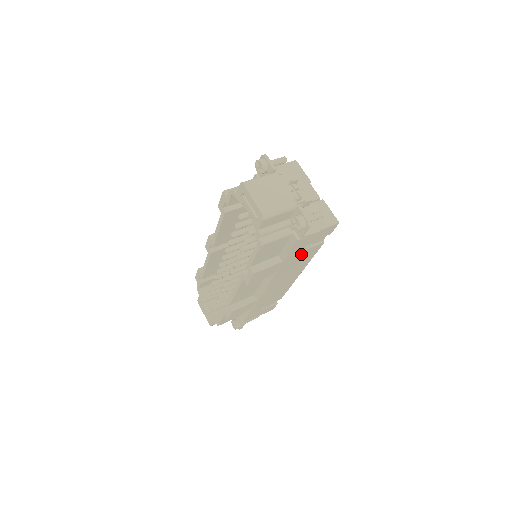
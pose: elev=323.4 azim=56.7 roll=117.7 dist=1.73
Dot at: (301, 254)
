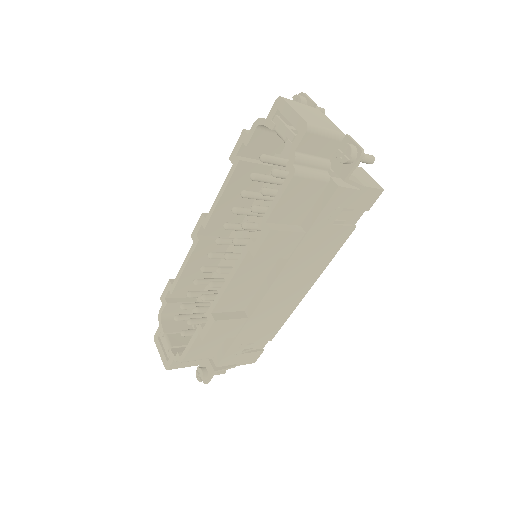
Dot at: (328, 232)
